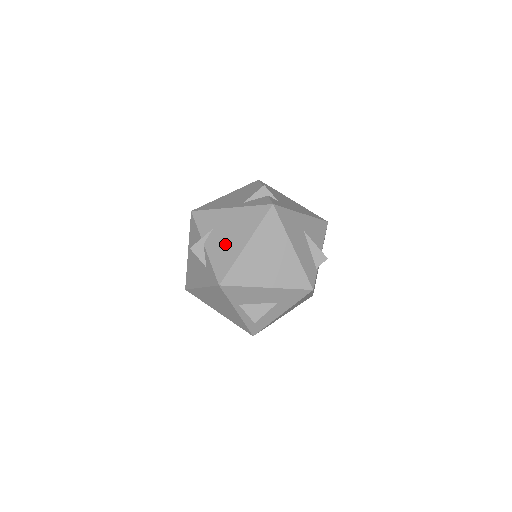
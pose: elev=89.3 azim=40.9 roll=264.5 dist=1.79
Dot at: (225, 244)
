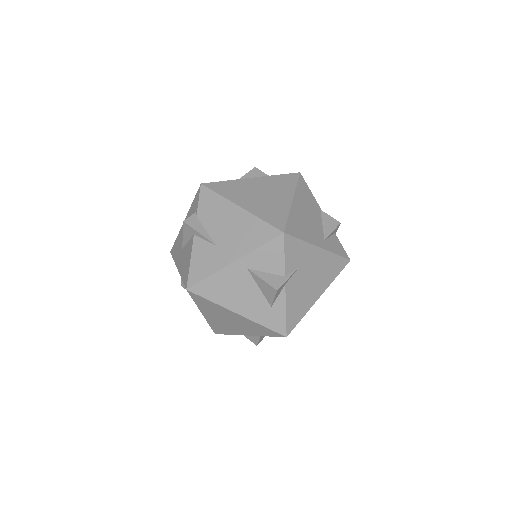
Dot at: (304, 291)
